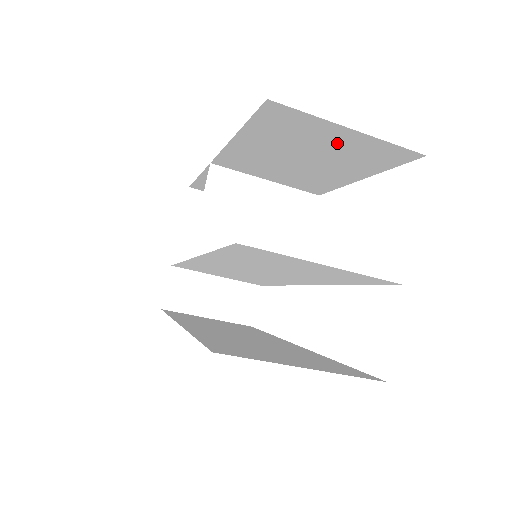
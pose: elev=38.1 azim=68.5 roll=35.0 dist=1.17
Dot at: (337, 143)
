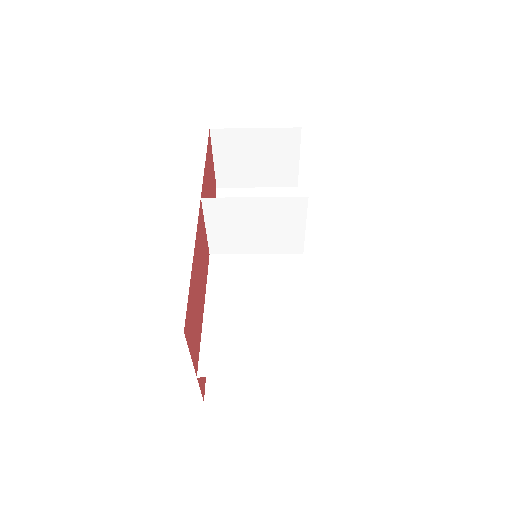
Dot at: occluded
